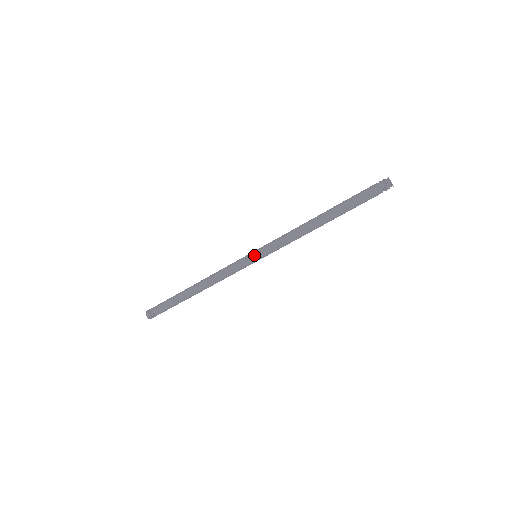
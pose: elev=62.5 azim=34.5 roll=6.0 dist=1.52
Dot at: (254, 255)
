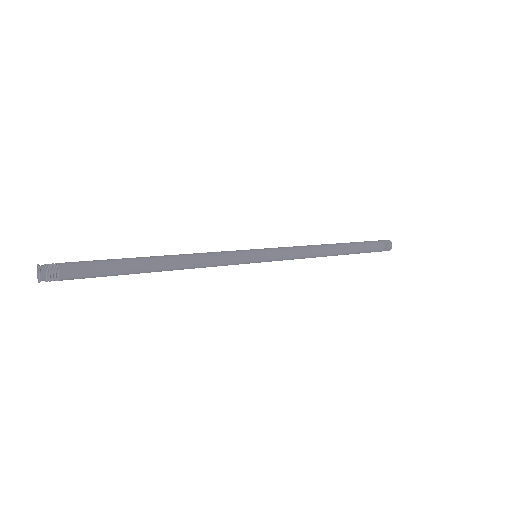
Dot at: (258, 249)
